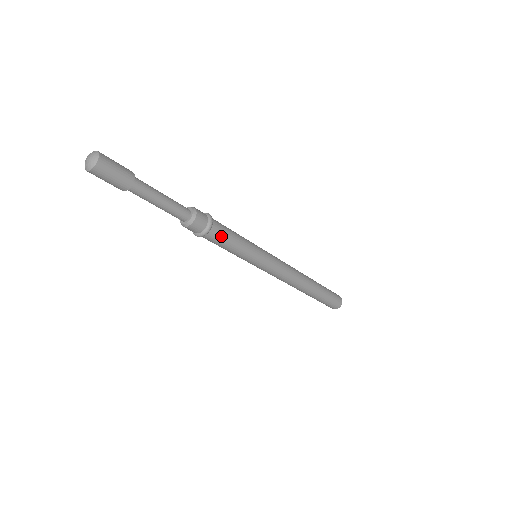
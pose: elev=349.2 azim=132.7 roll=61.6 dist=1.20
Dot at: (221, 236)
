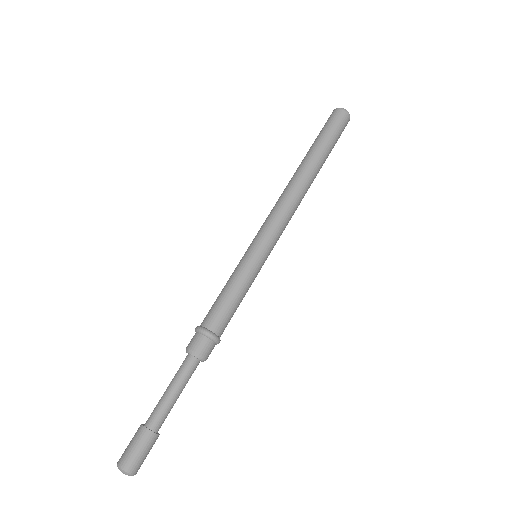
Dot at: (228, 322)
